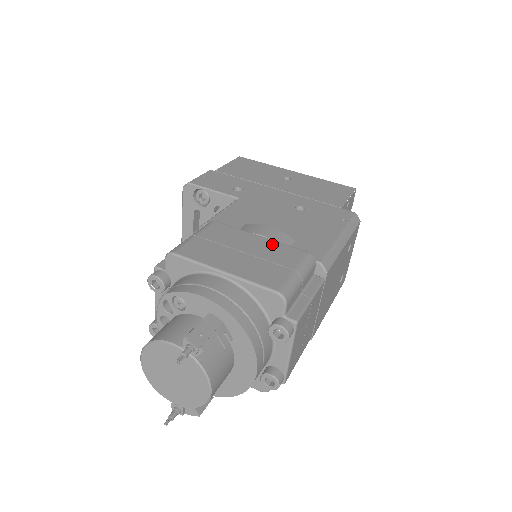
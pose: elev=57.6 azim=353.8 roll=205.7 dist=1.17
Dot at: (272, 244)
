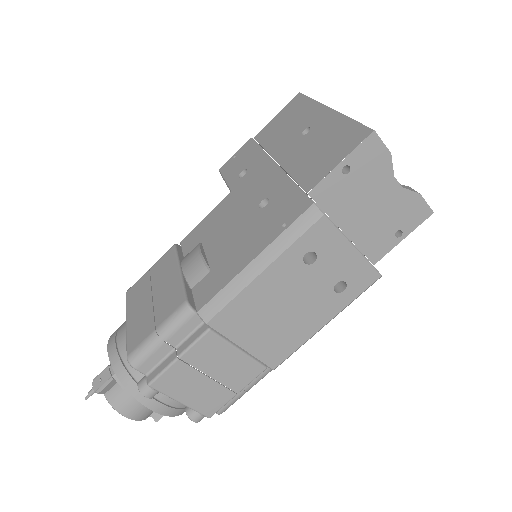
Dot at: (175, 285)
